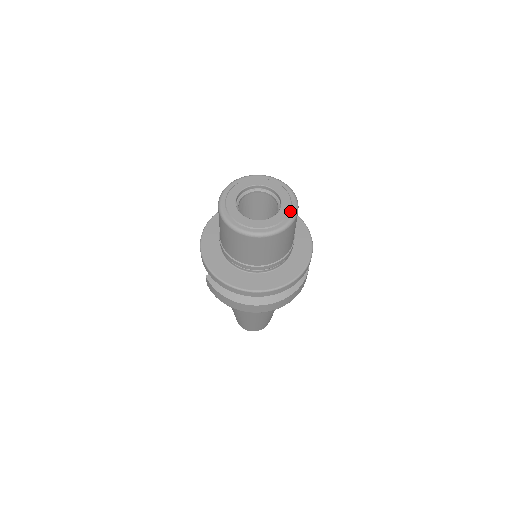
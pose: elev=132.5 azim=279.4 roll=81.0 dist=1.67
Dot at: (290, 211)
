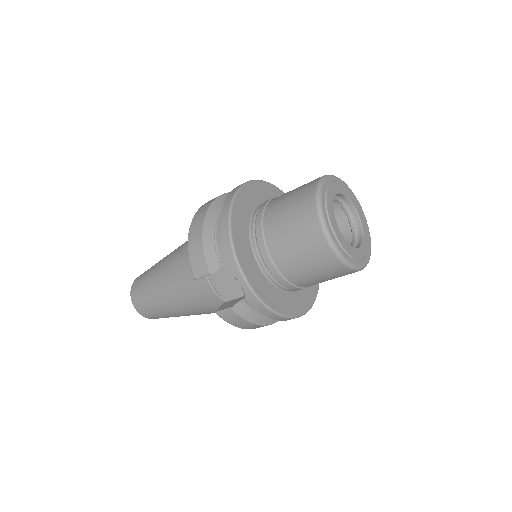
Dot at: (365, 223)
